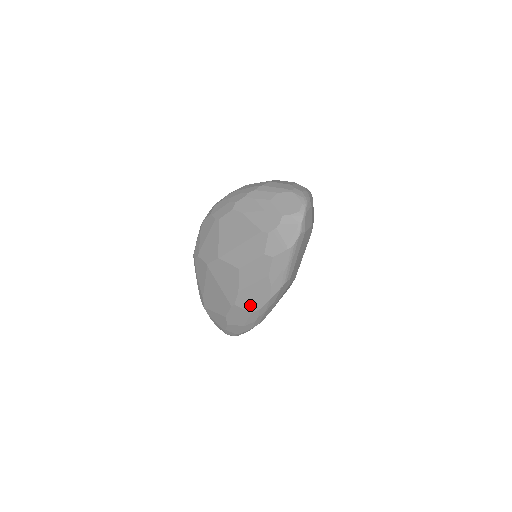
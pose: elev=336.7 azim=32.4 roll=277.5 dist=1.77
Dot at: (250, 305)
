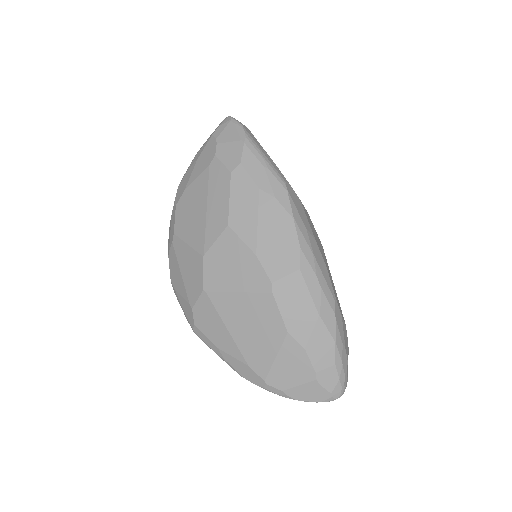
Dot at: (286, 258)
